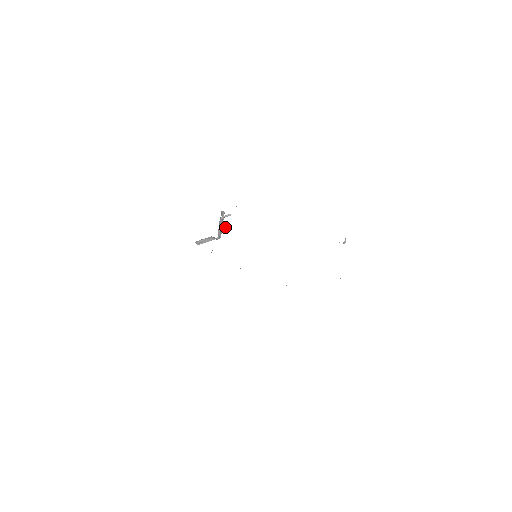
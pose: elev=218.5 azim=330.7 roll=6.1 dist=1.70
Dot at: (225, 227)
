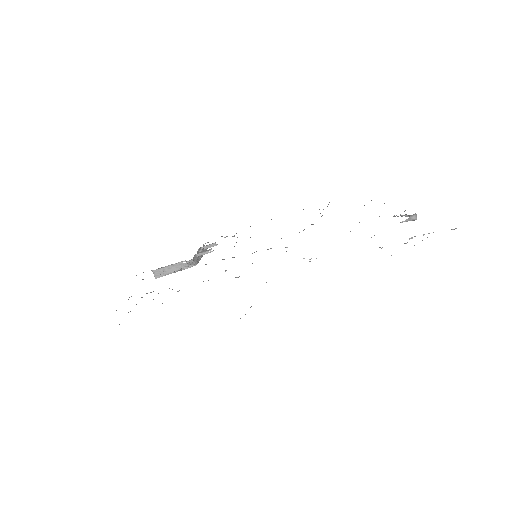
Dot at: (206, 252)
